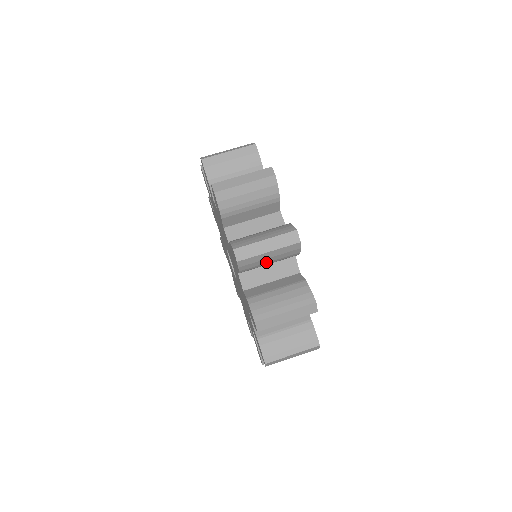
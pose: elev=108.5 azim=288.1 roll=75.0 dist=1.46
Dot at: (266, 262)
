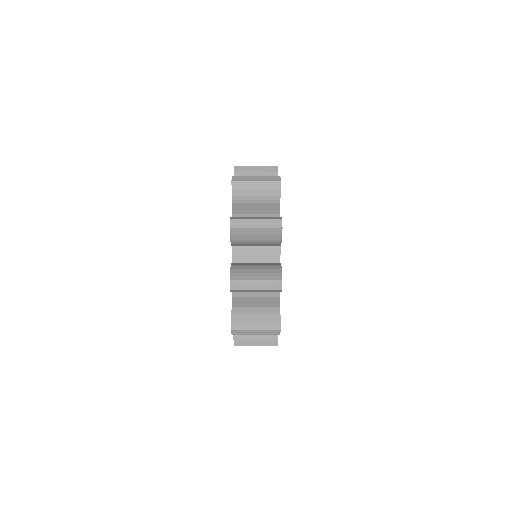
Dot at: occluded
